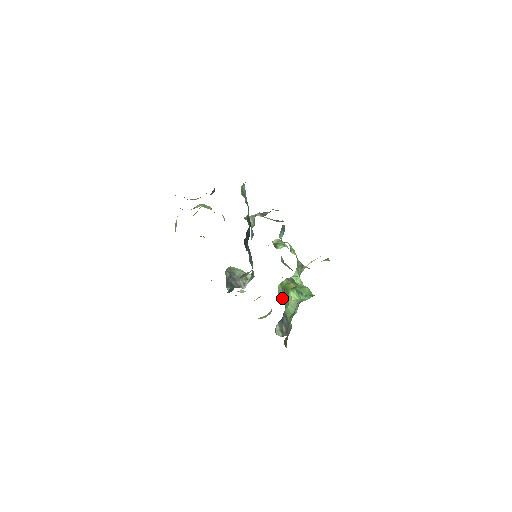
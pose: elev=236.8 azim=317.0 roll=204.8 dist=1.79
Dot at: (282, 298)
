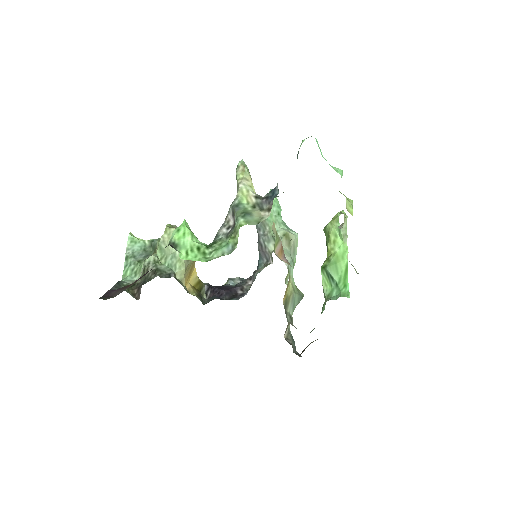
Dot at: occluded
